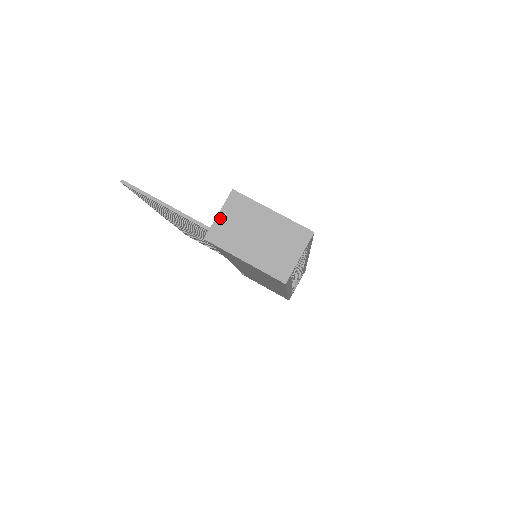
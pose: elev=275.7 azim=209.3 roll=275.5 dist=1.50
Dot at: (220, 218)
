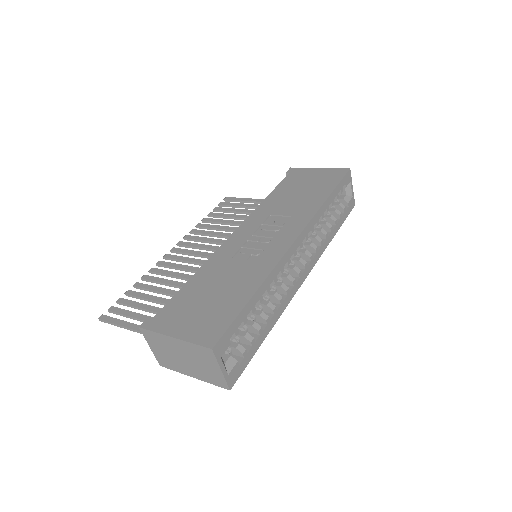
Dot at: (153, 350)
